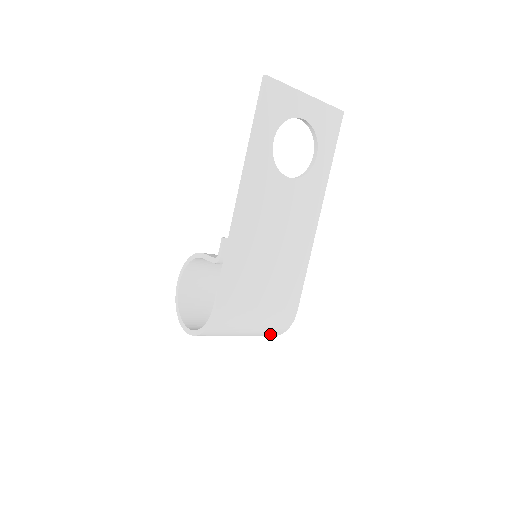
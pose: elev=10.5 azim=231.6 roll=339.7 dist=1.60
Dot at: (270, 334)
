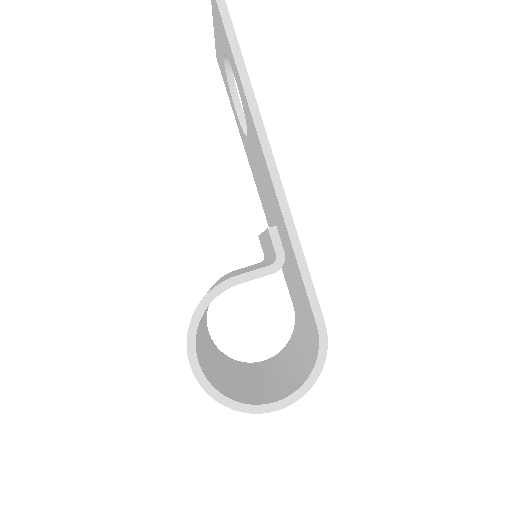
Dot at: occluded
